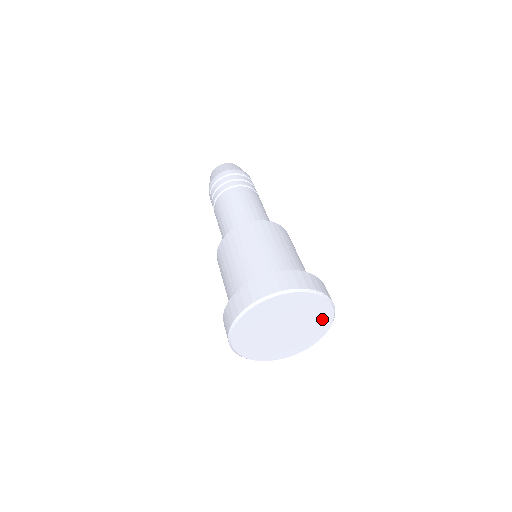
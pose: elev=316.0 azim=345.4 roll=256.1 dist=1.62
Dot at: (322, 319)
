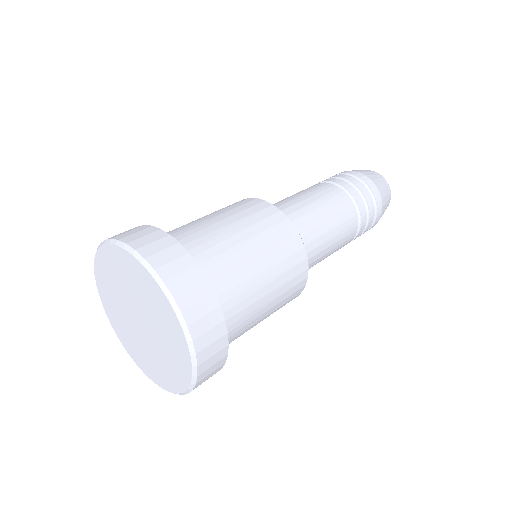
Dot at: (176, 342)
